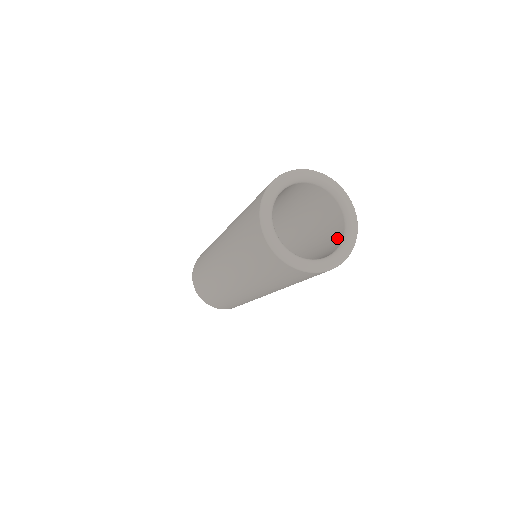
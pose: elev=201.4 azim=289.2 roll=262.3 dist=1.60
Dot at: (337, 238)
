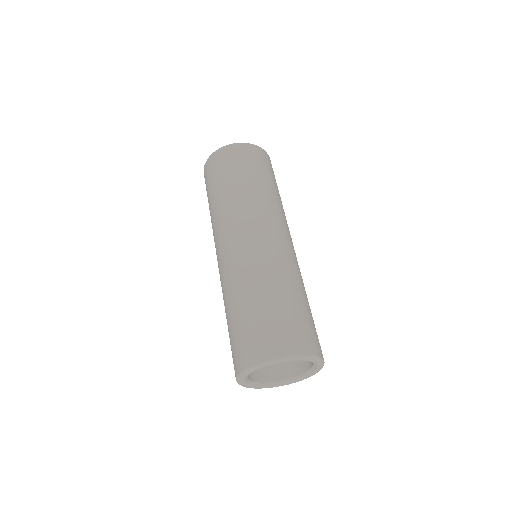
Dot at: occluded
